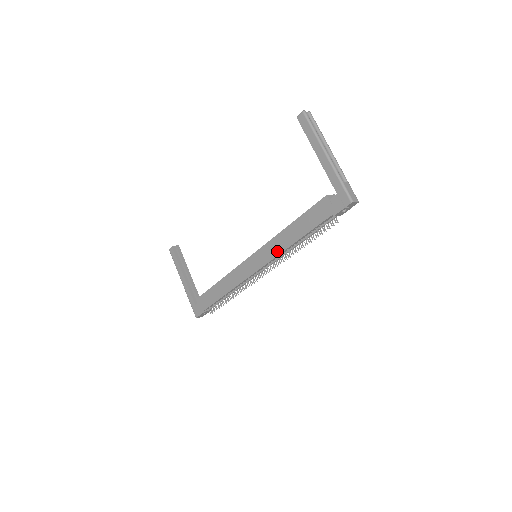
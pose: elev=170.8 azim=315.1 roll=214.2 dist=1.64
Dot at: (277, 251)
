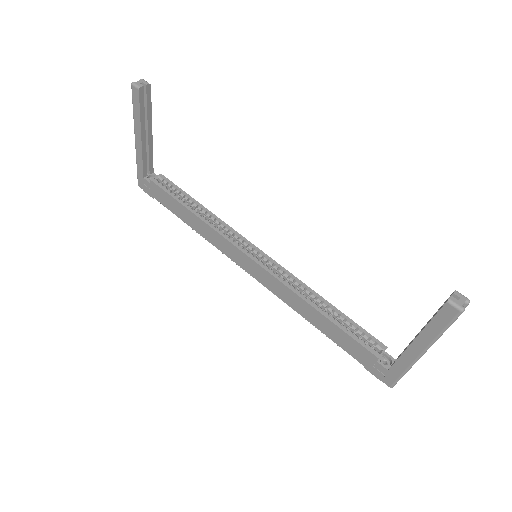
Dot at: (283, 298)
